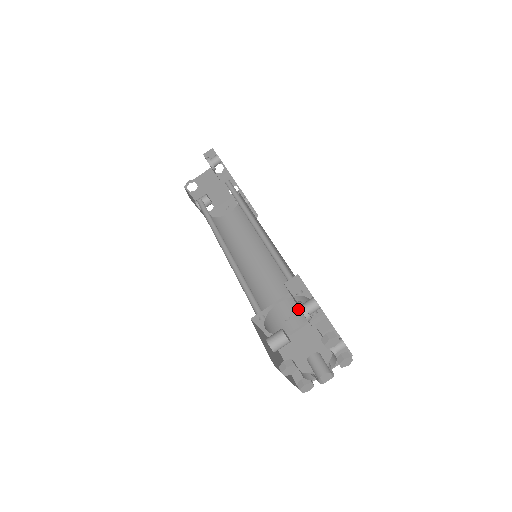
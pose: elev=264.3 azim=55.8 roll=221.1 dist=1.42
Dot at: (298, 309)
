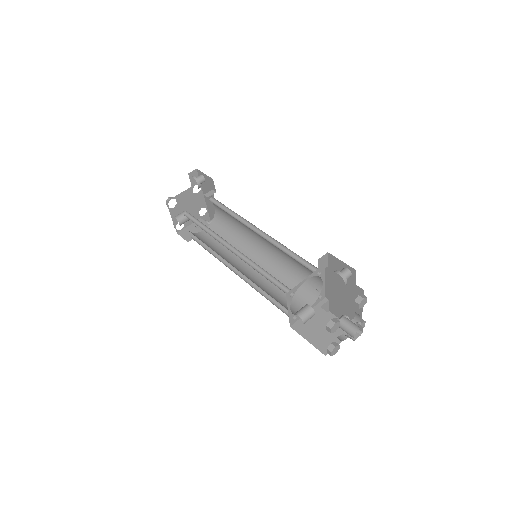
Dot at: (303, 296)
